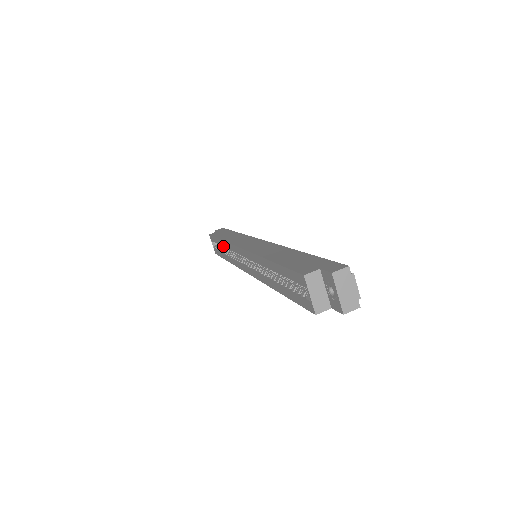
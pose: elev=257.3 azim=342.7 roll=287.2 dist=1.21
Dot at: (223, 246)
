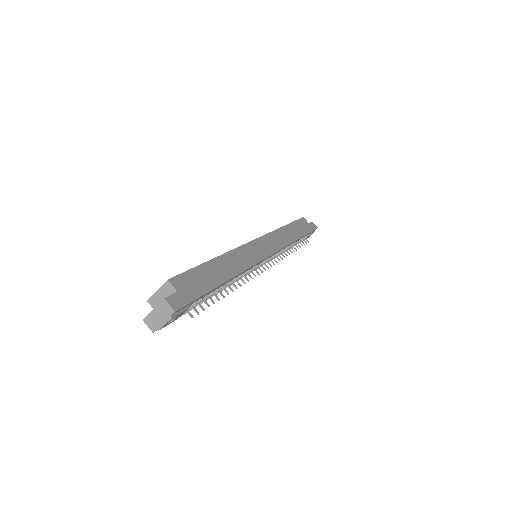
Dot at: occluded
